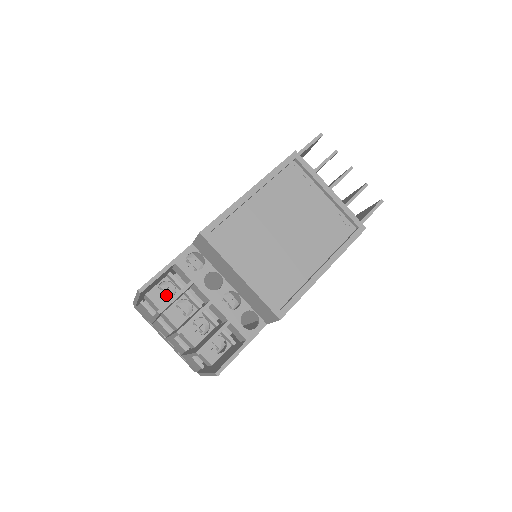
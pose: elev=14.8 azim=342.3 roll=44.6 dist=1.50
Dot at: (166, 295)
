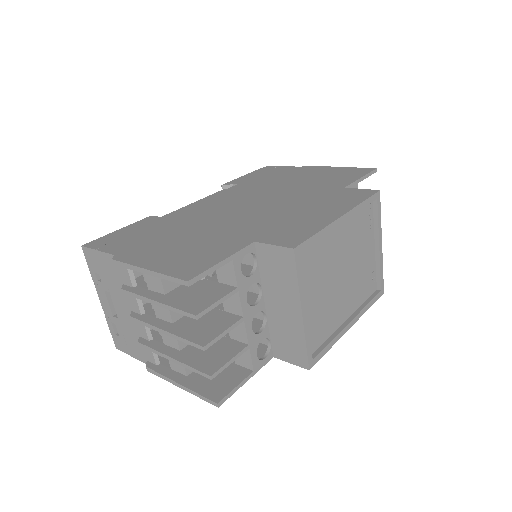
Dot at: occluded
